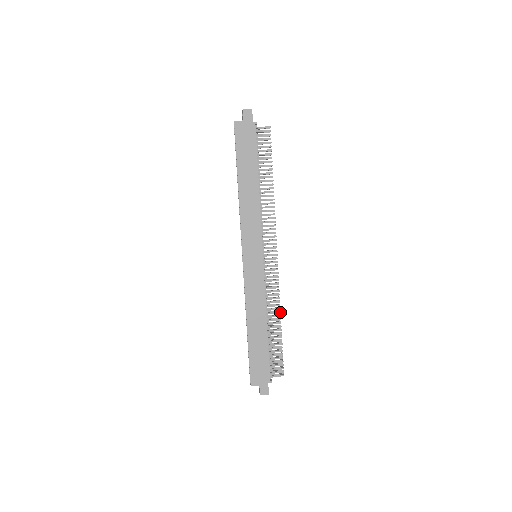
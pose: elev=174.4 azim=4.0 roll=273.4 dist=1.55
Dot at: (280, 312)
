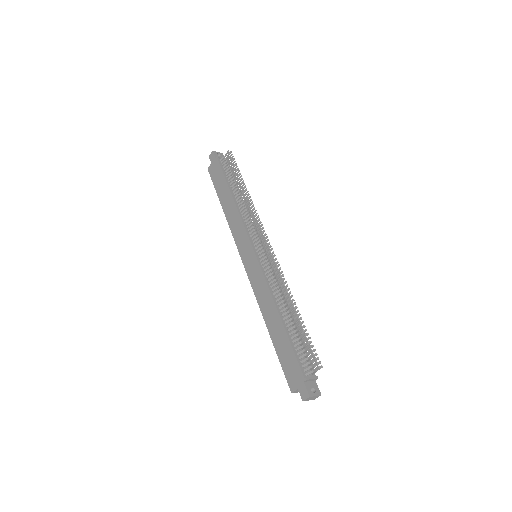
Dot at: (289, 296)
